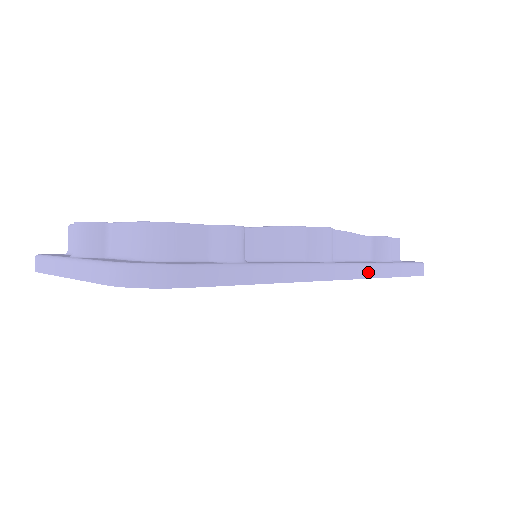
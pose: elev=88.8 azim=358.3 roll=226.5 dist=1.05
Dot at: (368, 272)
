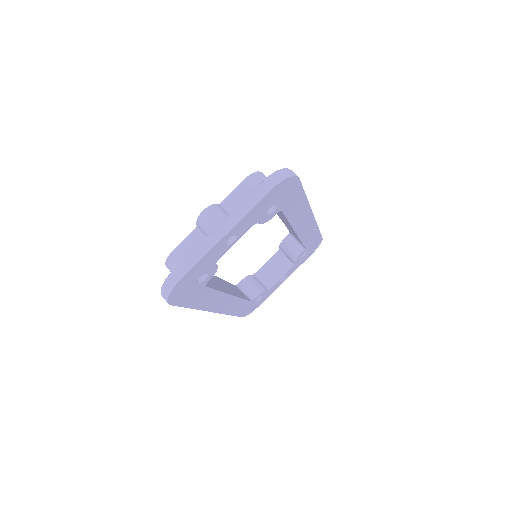
Dot at: occluded
